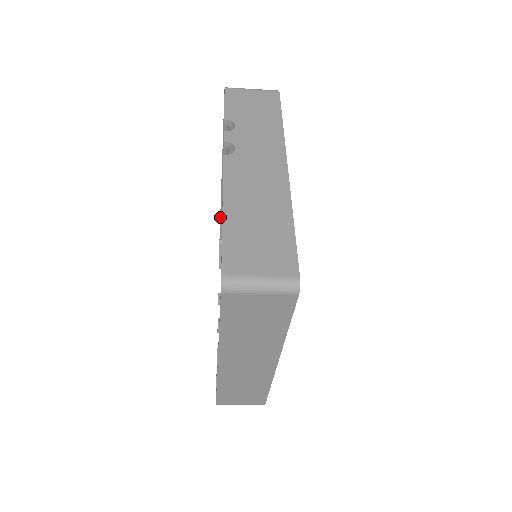
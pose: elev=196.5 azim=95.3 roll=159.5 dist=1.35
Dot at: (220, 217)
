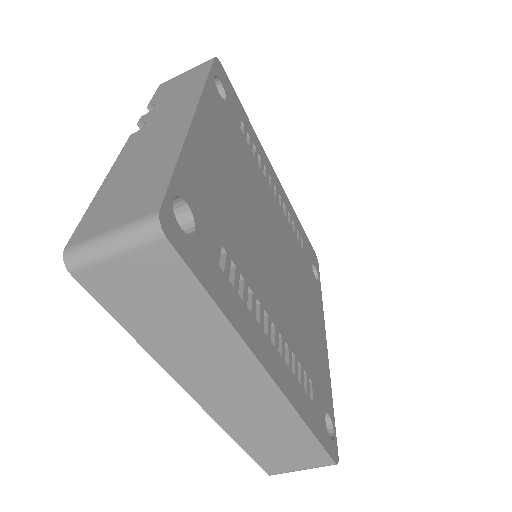
Dot at: occluded
